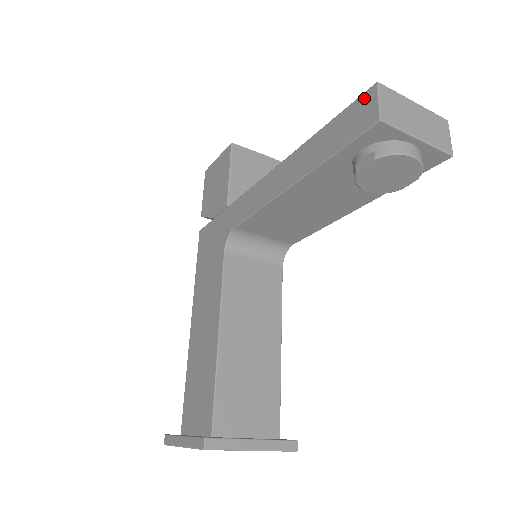
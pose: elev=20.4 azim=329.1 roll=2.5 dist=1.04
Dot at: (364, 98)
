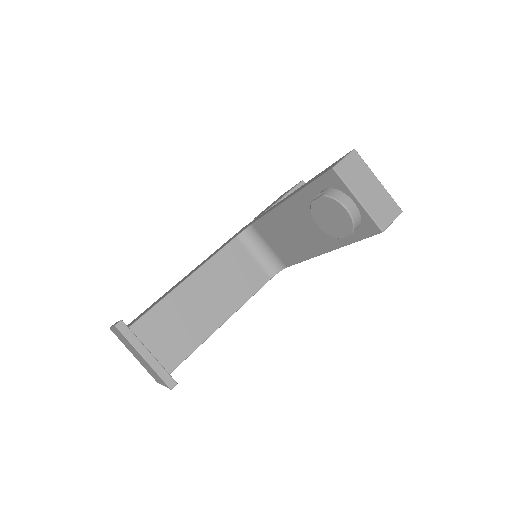
Dot at: (343, 156)
